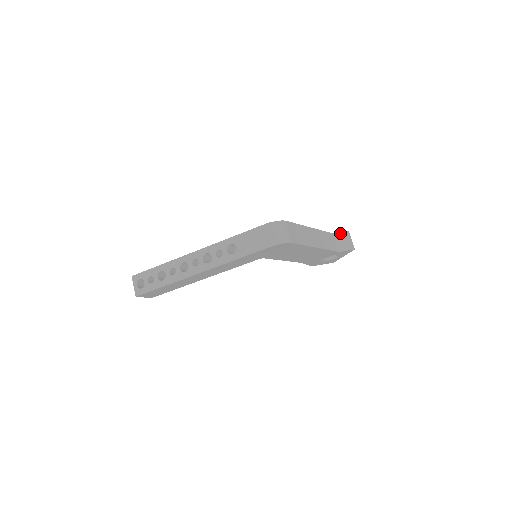
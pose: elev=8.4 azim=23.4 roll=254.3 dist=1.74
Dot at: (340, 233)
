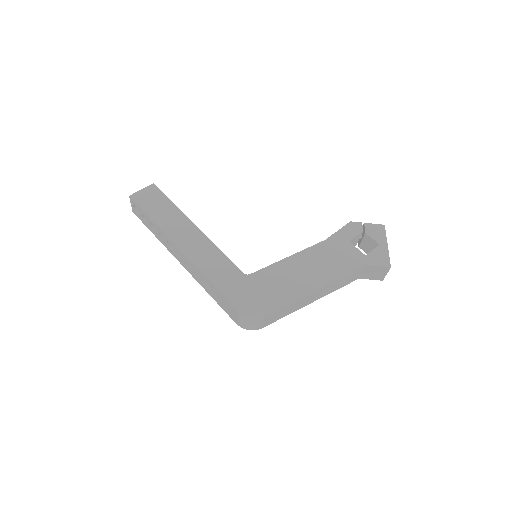
Dot at: (376, 266)
